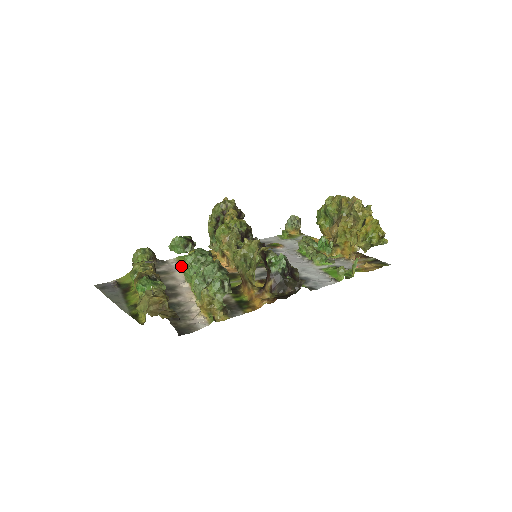
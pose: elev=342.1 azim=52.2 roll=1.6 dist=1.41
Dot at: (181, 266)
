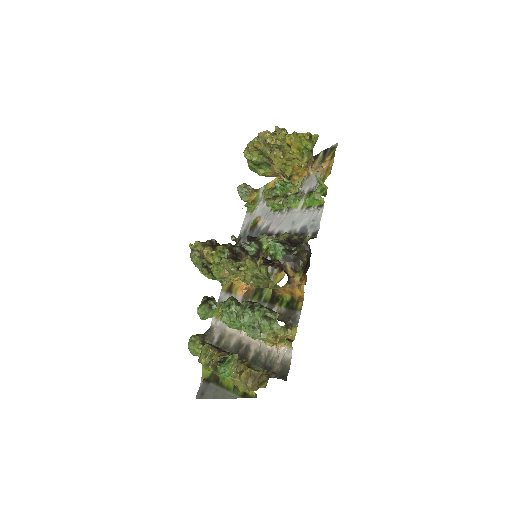
Dot at: occluded
